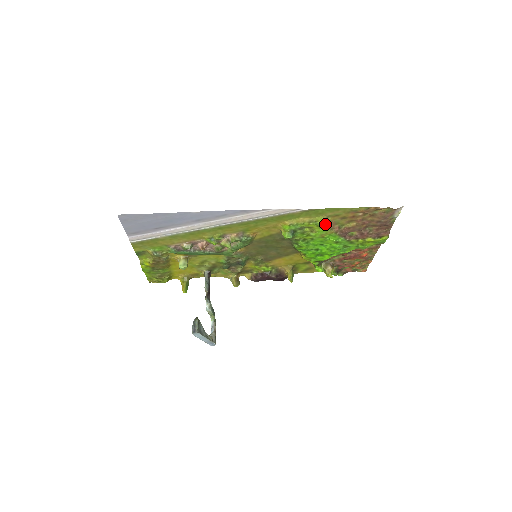
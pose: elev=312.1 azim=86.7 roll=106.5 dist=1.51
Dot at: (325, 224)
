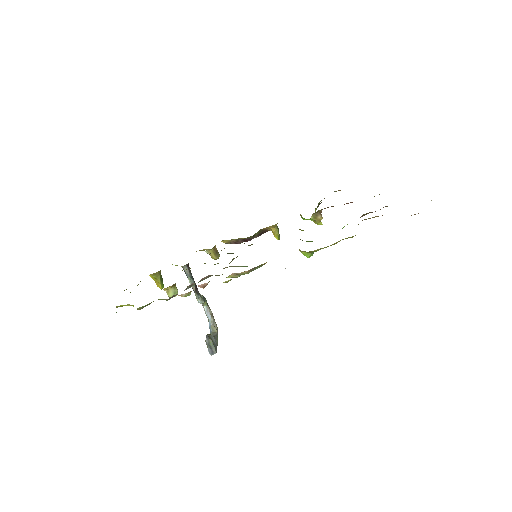
Dot at: occluded
